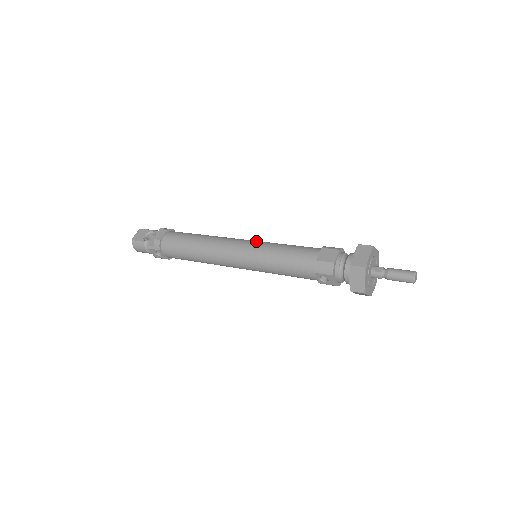
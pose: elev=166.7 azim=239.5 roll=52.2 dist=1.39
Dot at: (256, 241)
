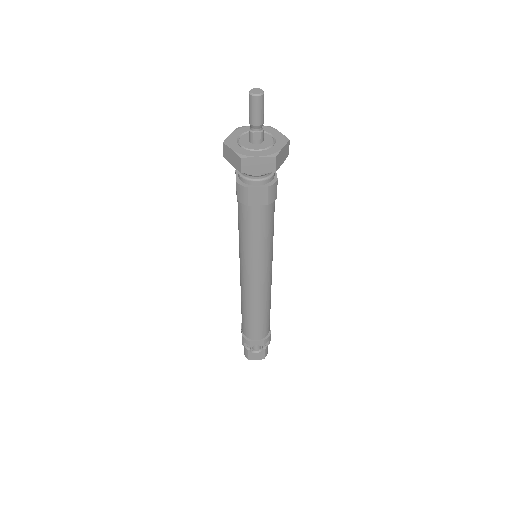
Dot at: occluded
